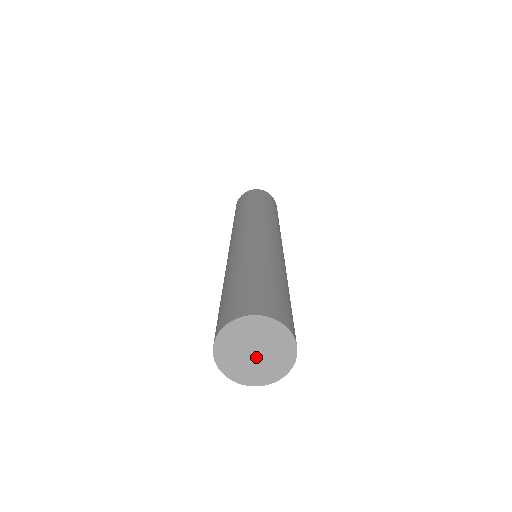
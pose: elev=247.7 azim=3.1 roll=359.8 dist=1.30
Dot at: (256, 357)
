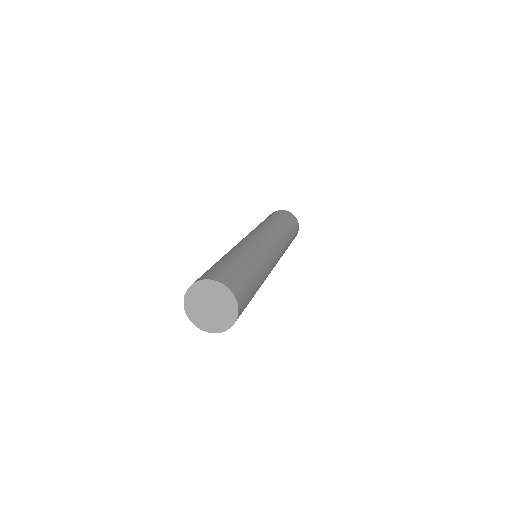
Dot at: (208, 309)
